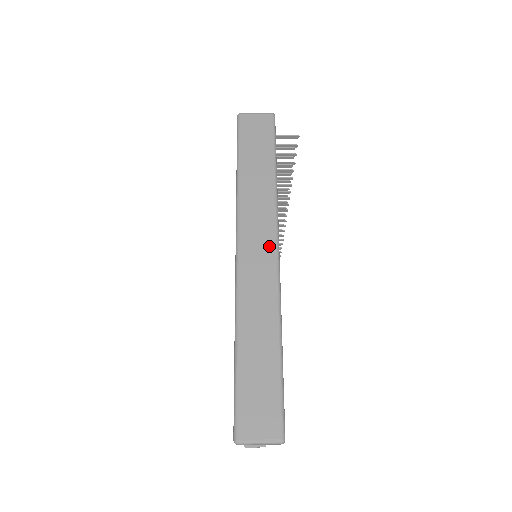
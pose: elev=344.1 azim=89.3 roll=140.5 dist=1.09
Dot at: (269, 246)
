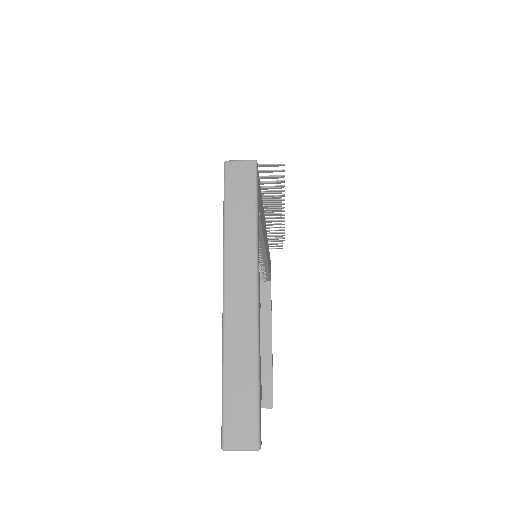
Dot at: (250, 289)
